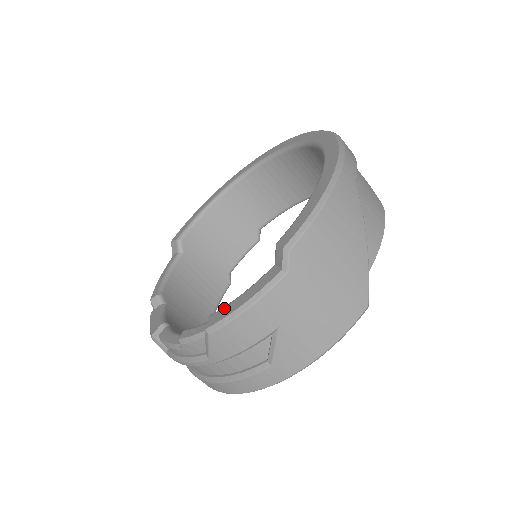
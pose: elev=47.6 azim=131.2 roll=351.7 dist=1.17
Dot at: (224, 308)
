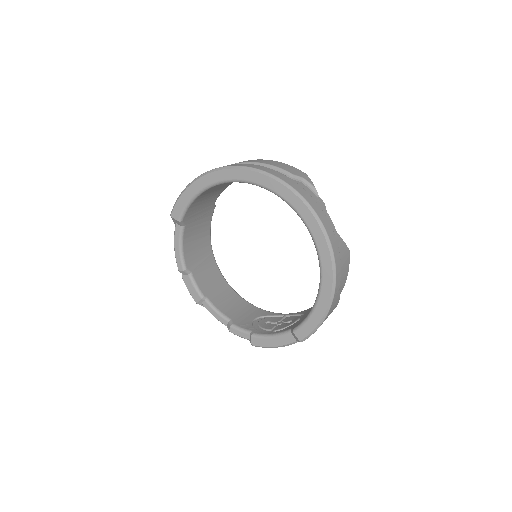
Dot at: (261, 340)
